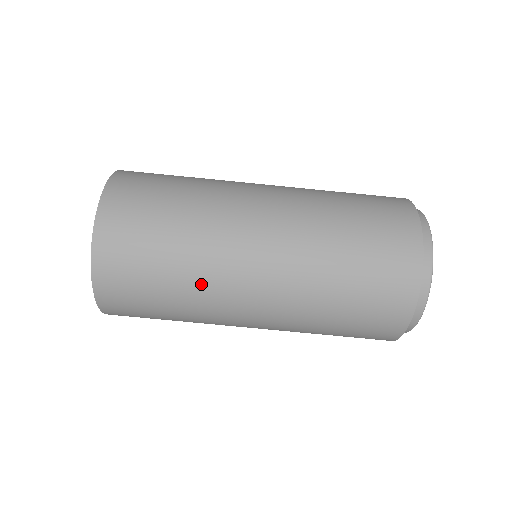
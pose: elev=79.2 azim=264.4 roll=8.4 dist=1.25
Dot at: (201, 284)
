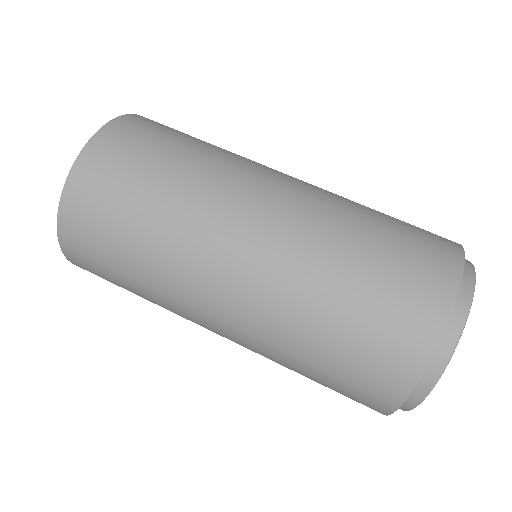
Dot at: (205, 179)
